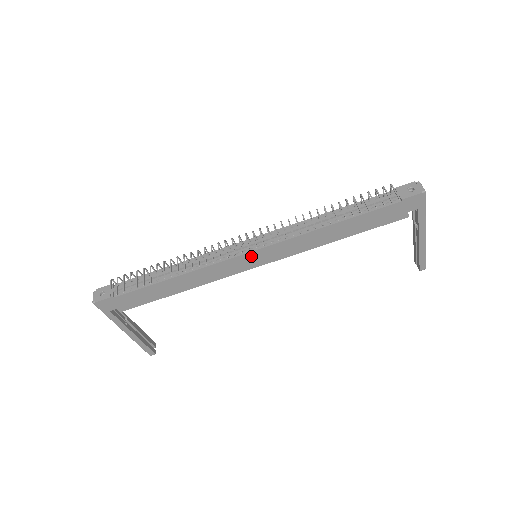
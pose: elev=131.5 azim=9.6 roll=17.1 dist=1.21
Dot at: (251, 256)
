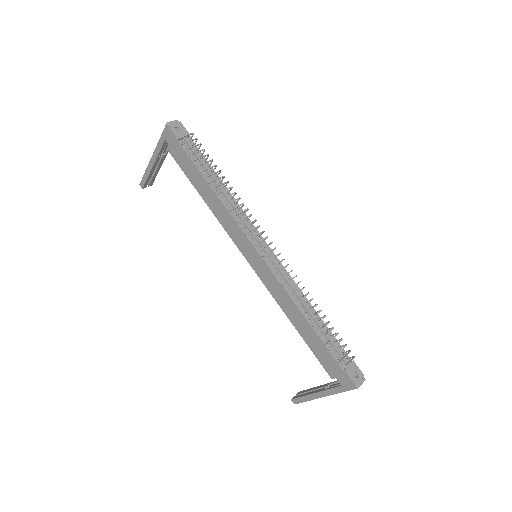
Dot at: (254, 253)
